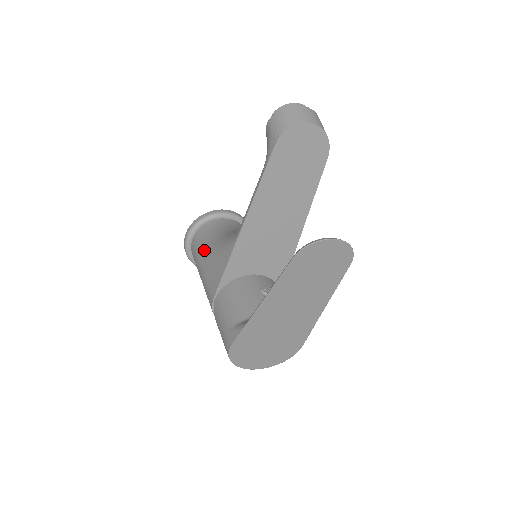
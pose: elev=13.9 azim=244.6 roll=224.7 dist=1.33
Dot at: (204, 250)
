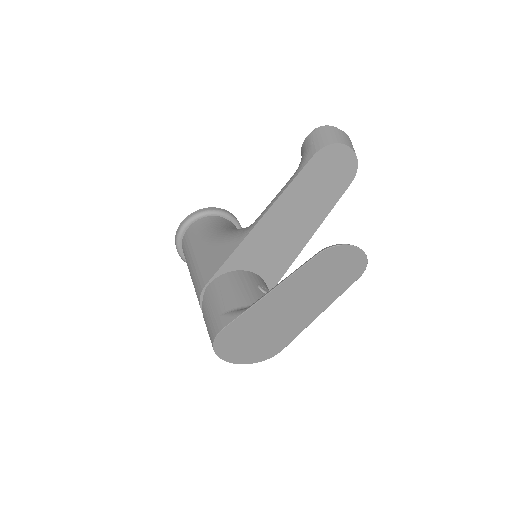
Dot at: (202, 239)
